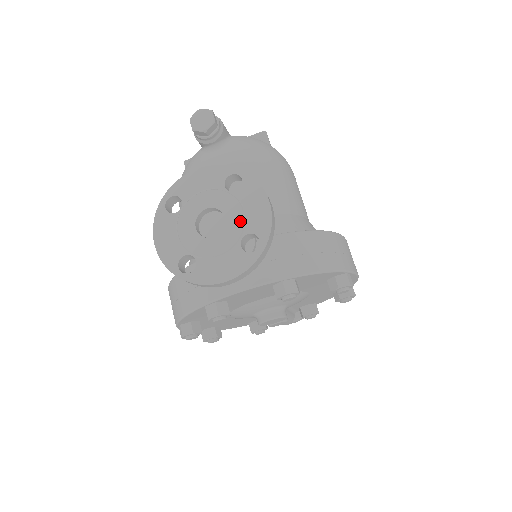
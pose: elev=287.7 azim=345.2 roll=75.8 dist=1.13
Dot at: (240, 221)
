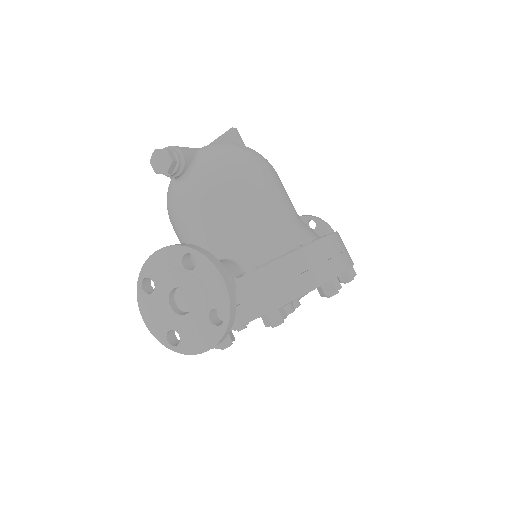
Dot at: (203, 298)
